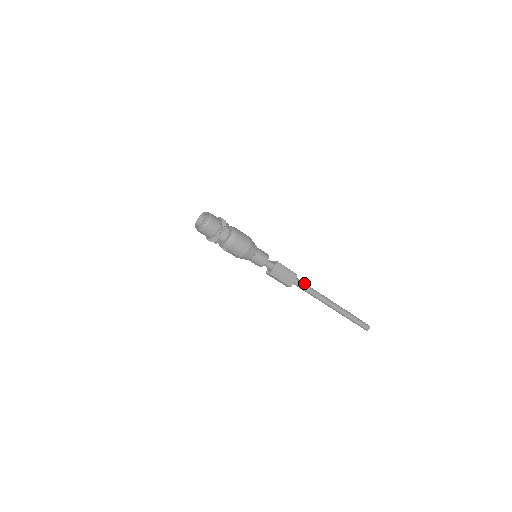
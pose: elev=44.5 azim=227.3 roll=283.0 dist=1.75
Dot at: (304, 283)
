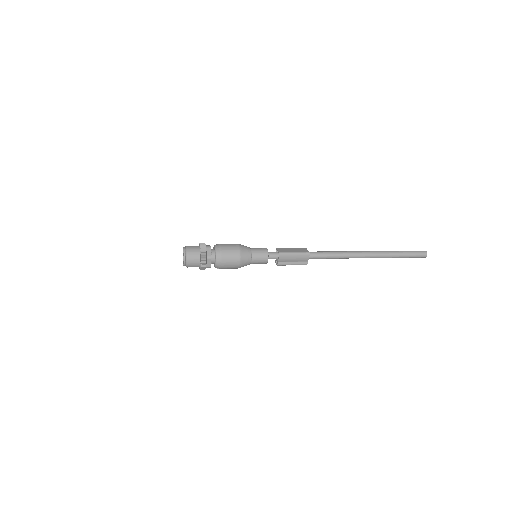
Dot at: (322, 254)
